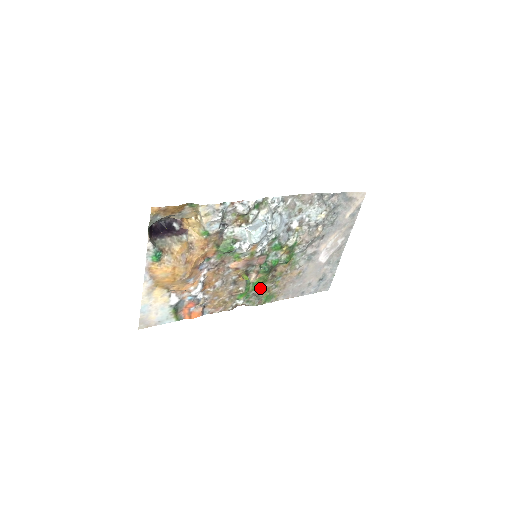
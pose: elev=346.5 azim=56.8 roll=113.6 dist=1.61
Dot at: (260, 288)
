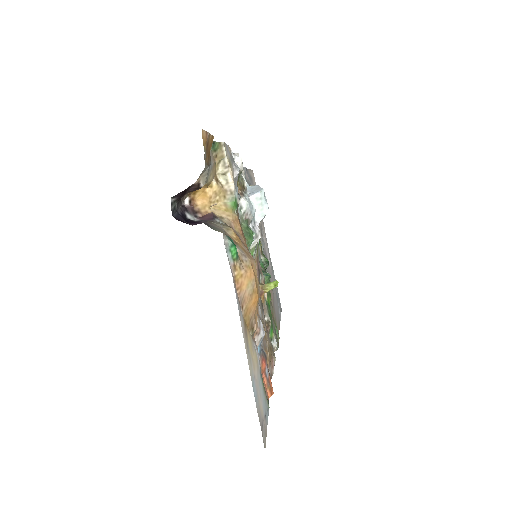
Dot at: occluded
